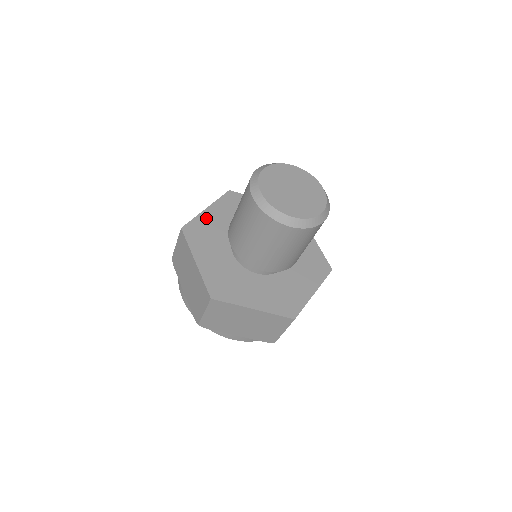
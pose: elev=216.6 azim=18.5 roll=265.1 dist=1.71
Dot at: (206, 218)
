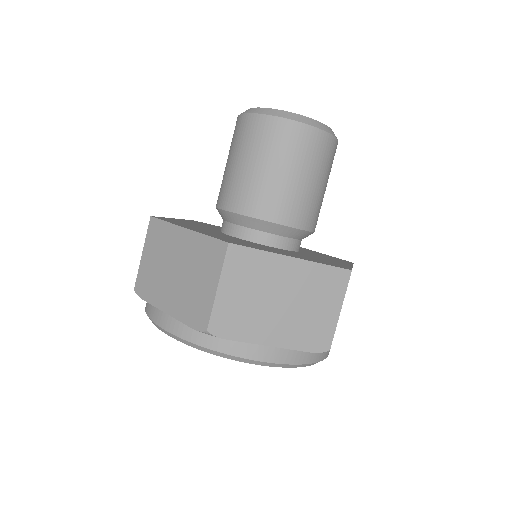
Dot at: (178, 220)
